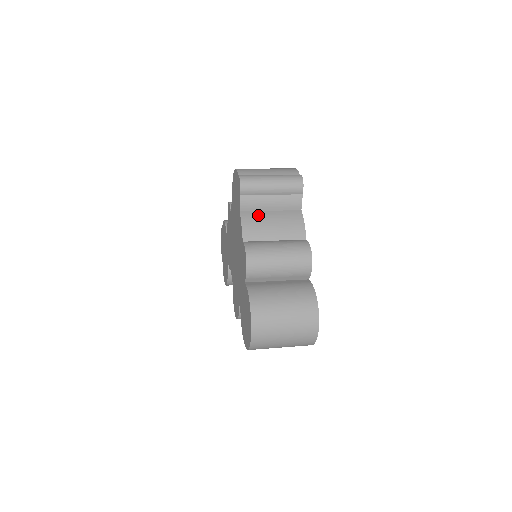
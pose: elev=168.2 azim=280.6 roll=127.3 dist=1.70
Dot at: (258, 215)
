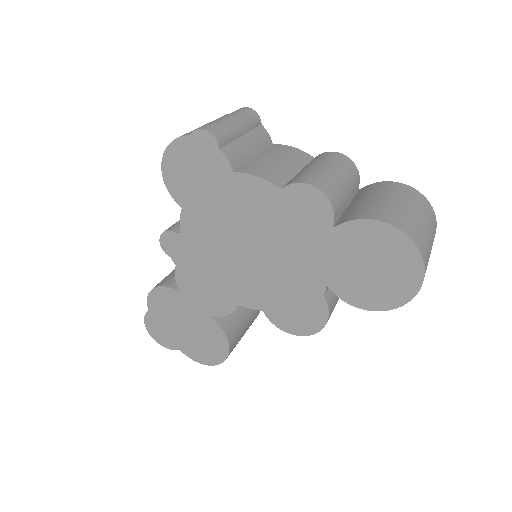
Dot at: (253, 163)
